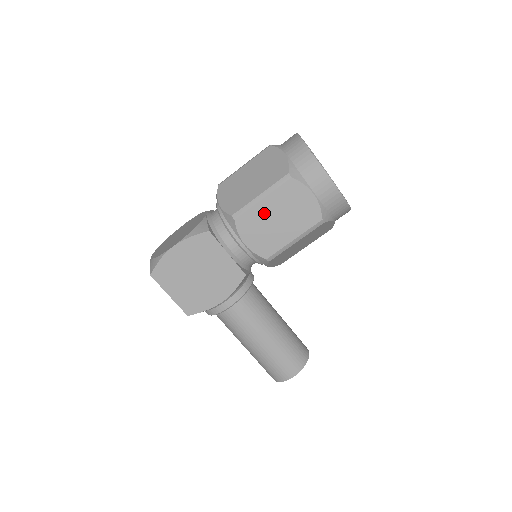
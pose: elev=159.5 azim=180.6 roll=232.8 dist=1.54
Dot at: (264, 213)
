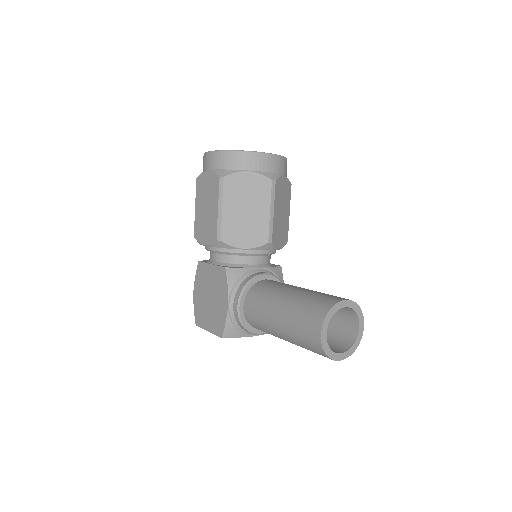
Dot at: (200, 214)
